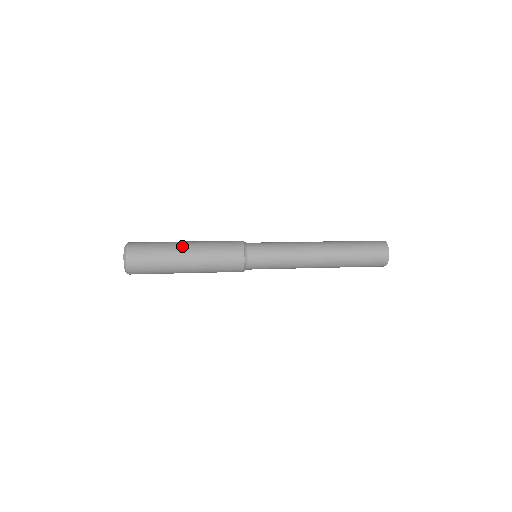
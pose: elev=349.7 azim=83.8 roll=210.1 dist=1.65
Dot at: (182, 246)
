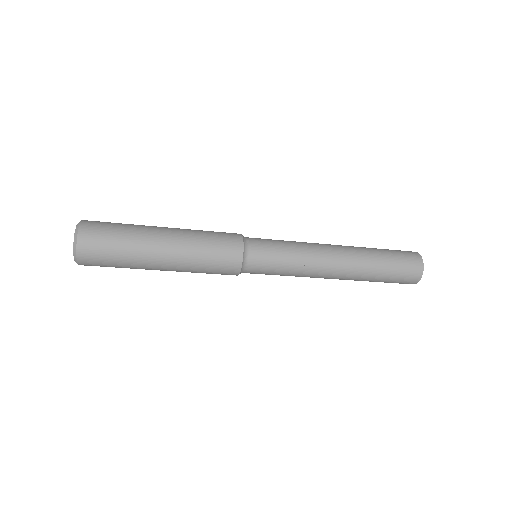
Dot at: (158, 243)
